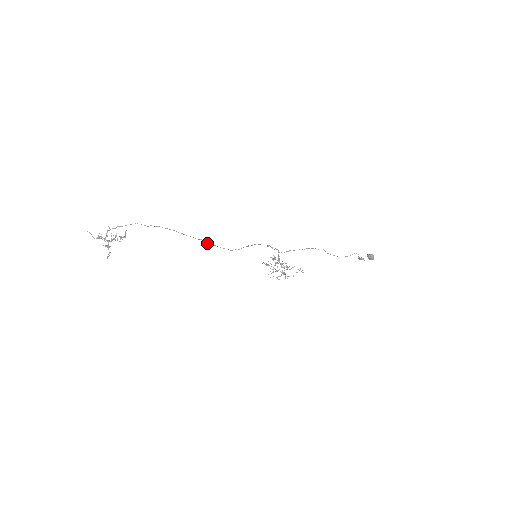
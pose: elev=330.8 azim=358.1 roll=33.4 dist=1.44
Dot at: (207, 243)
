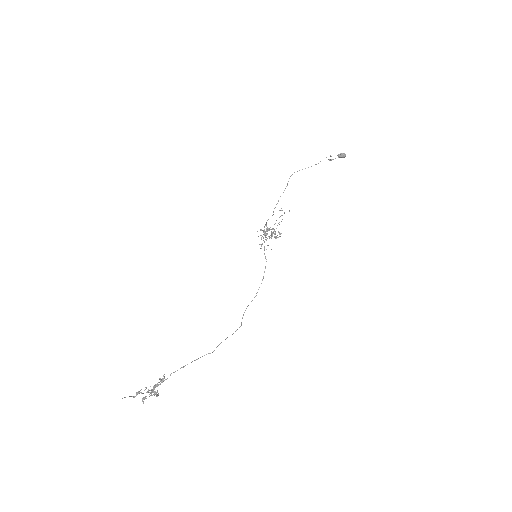
Dot at: (241, 324)
